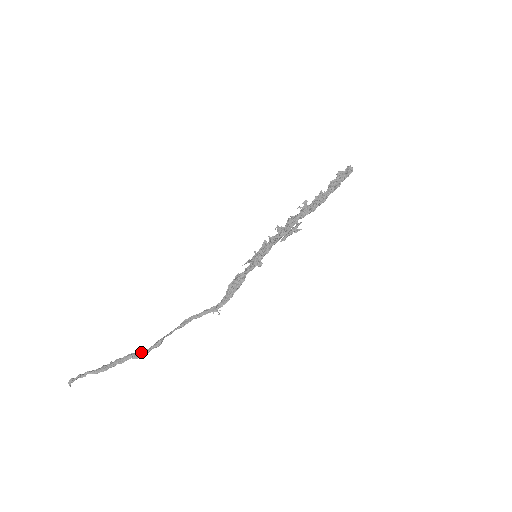
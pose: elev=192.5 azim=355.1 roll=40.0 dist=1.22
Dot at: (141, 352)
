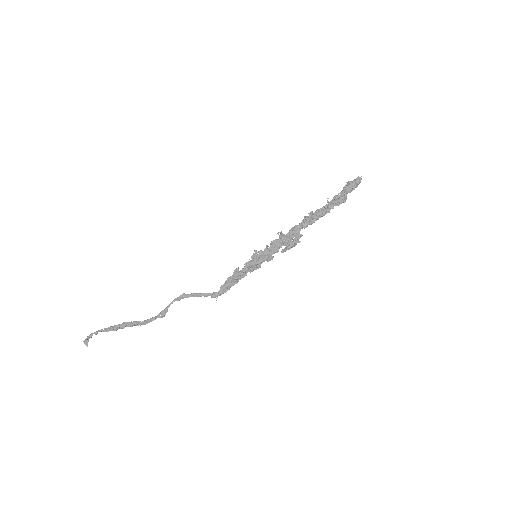
Dot at: (148, 321)
